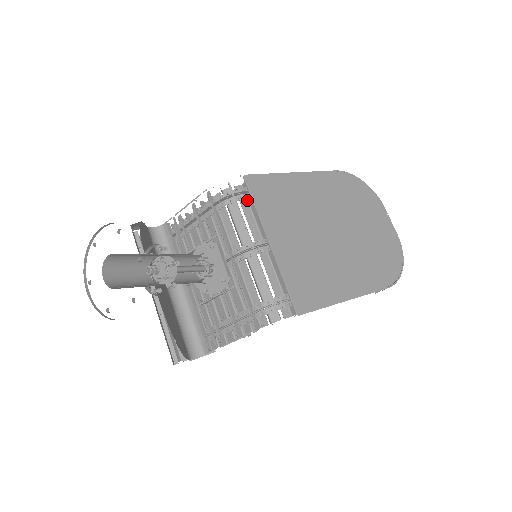
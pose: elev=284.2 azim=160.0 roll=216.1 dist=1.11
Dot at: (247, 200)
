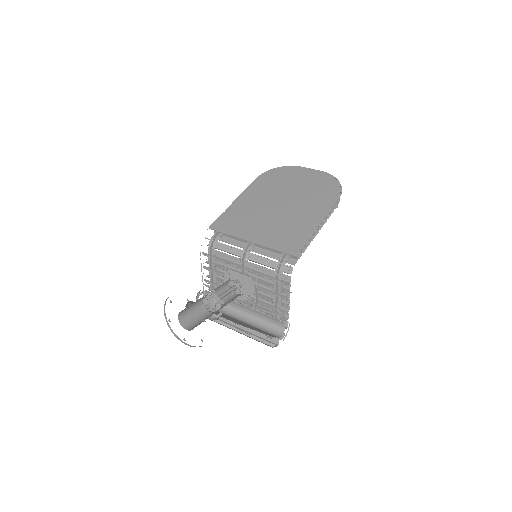
Dot at: (224, 237)
